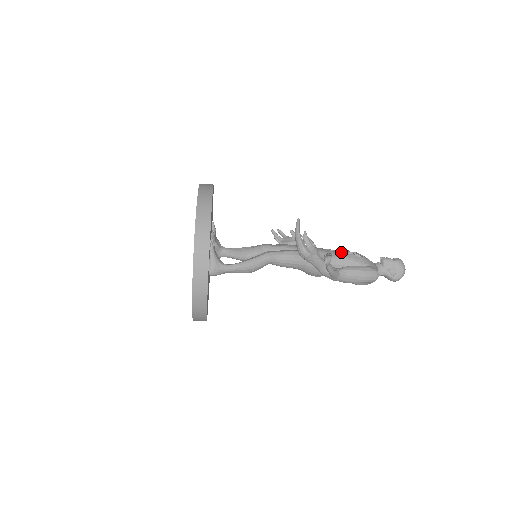
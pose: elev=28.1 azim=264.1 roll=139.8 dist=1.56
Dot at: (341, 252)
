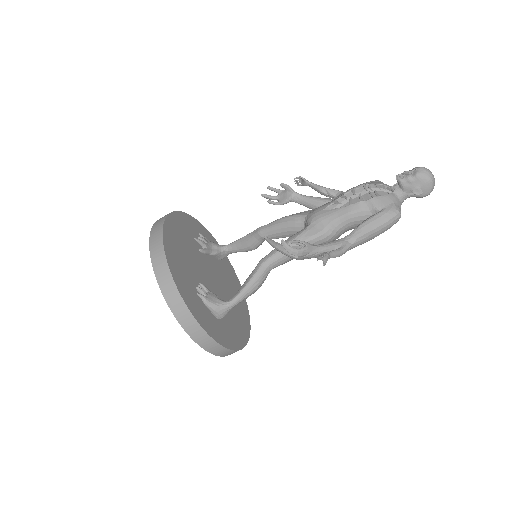
Dot at: (345, 196)
